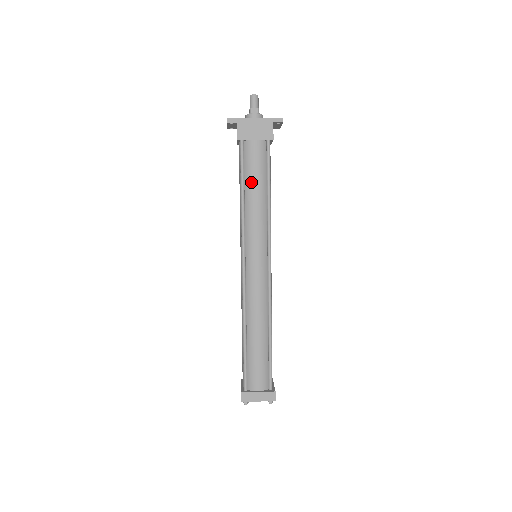
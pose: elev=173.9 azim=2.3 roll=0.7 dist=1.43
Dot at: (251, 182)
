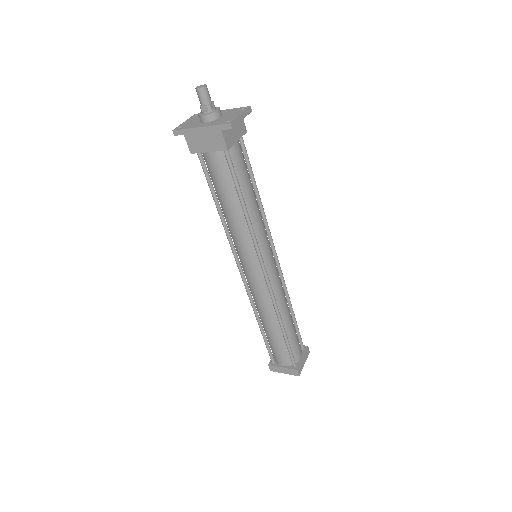
Dot at: (221, 195)
